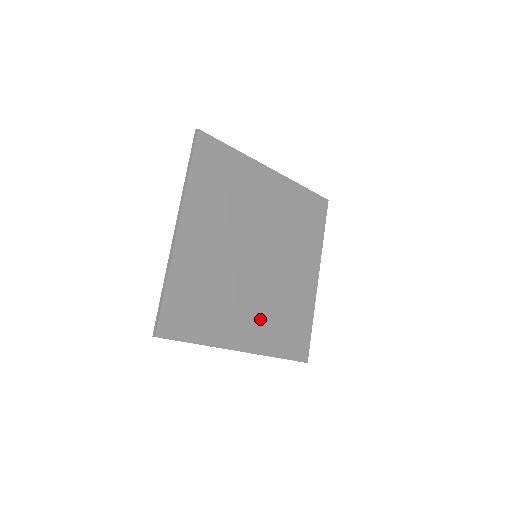
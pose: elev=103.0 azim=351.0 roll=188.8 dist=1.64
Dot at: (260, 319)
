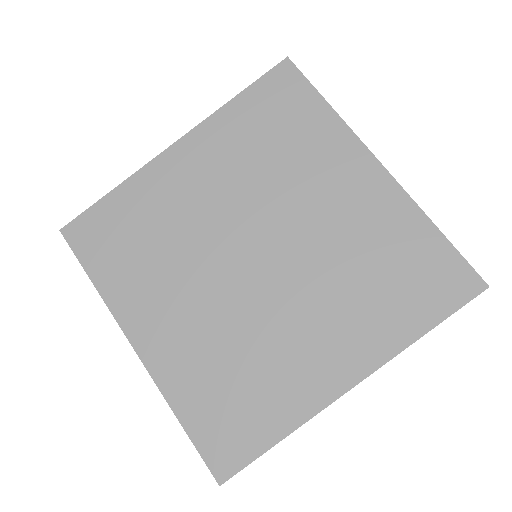
Dot at: (192, 337)
